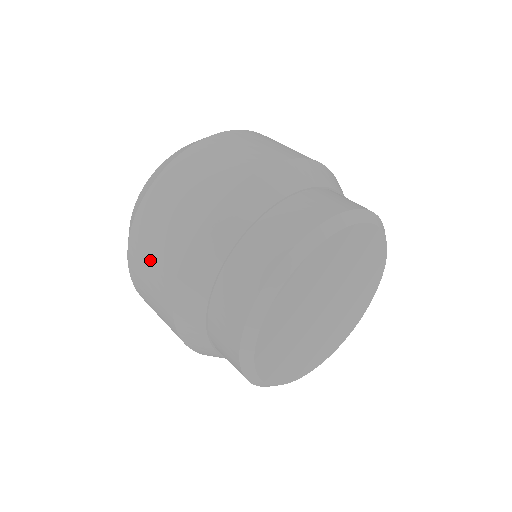
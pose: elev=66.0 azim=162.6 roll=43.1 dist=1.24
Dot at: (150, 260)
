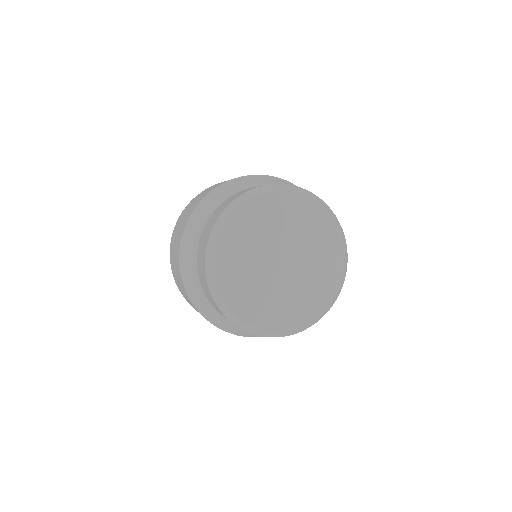
Dot at: occluded
